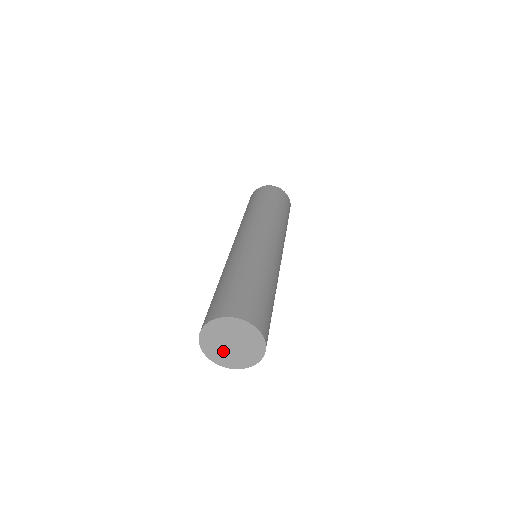
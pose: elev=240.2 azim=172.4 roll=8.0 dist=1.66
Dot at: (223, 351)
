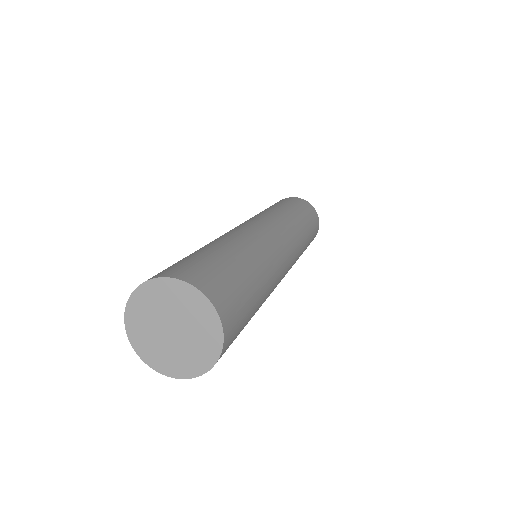
Dot at: (159, 342)
